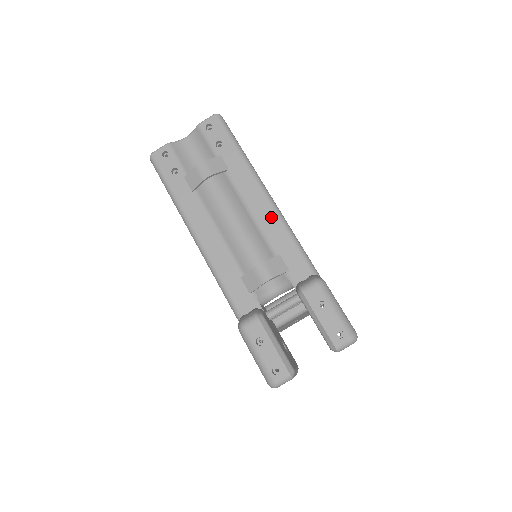
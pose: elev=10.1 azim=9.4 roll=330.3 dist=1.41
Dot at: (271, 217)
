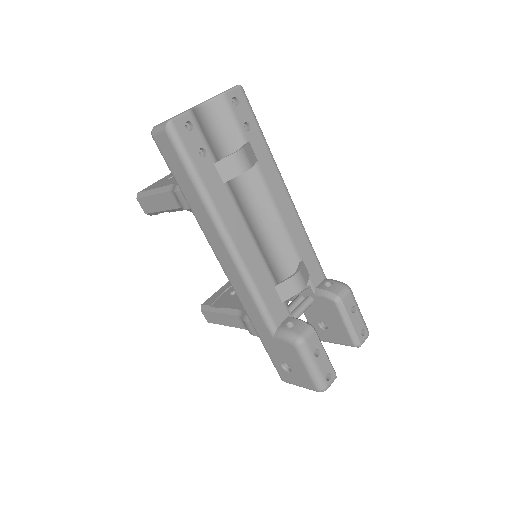
Dot at: (295, 220)
